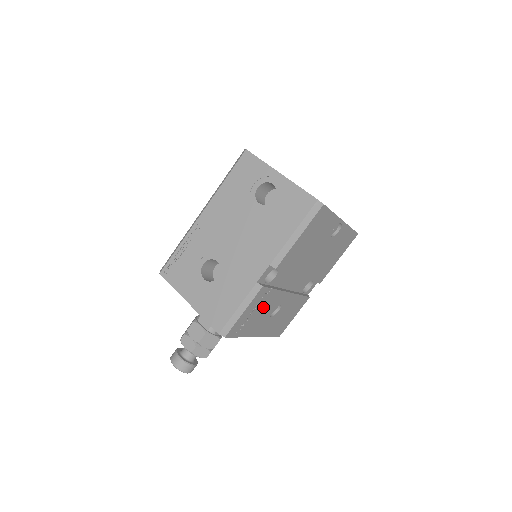
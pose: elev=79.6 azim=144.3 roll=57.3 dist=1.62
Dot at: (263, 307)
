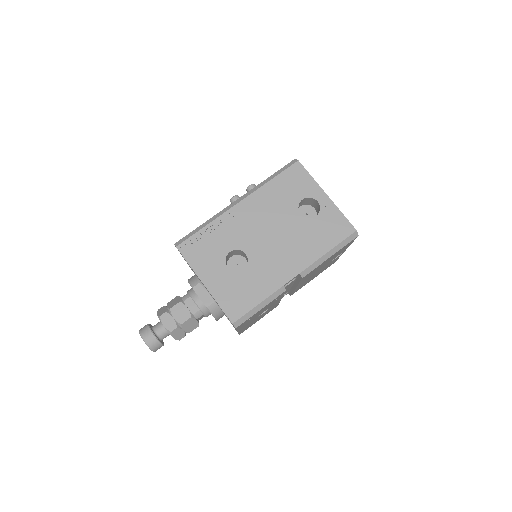
Dot at: occluded
